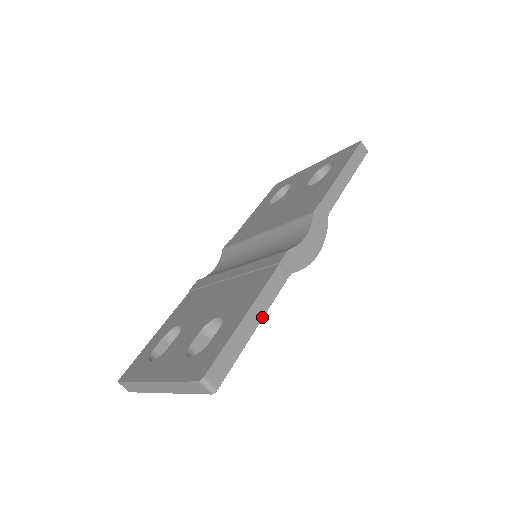
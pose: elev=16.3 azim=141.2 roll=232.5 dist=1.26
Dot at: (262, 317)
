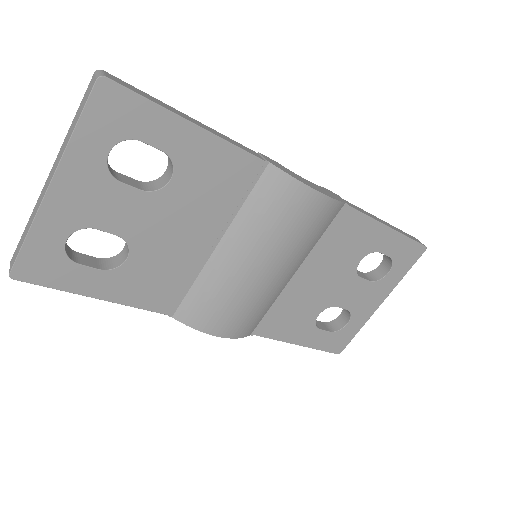
Dot at: (207, 130)
